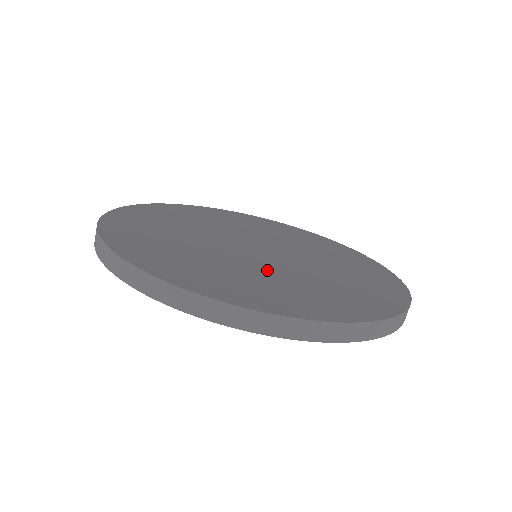
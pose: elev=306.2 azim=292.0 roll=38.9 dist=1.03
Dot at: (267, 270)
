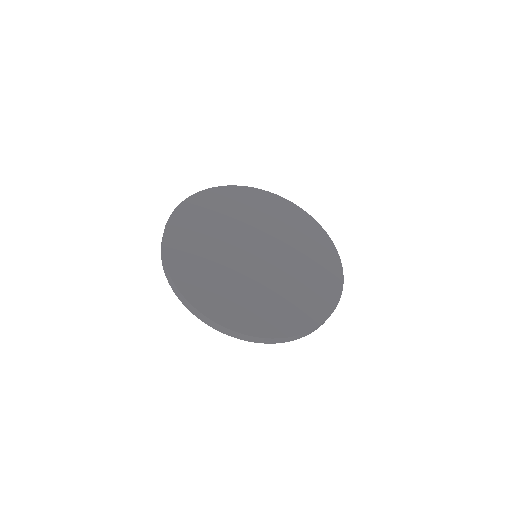
Dot at: (254, 284)
